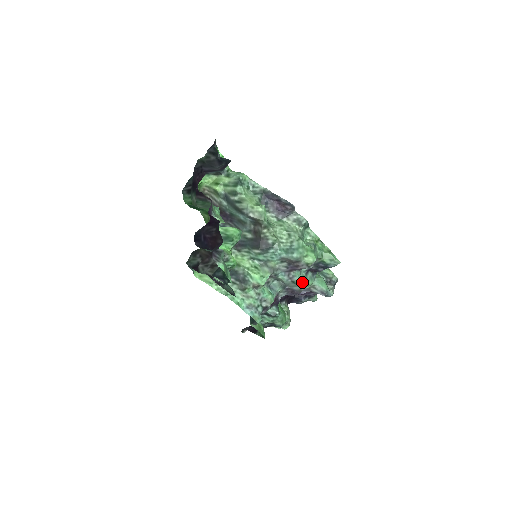
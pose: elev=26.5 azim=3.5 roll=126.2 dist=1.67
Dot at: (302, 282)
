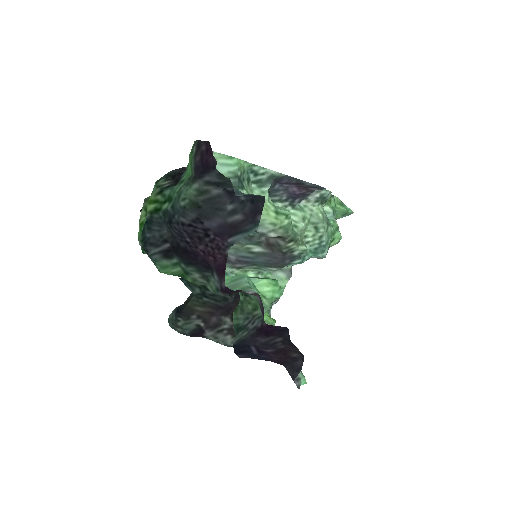
Dot at: occluded
